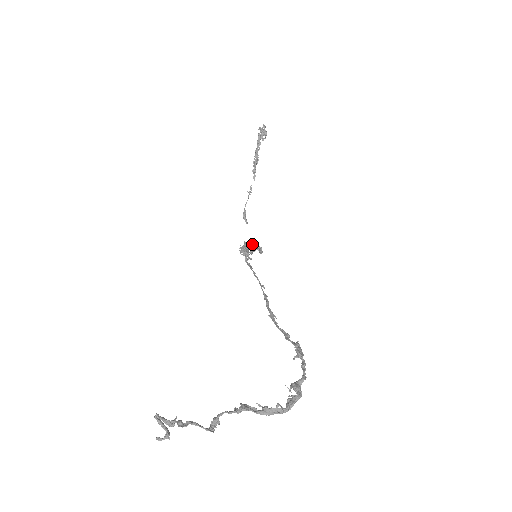
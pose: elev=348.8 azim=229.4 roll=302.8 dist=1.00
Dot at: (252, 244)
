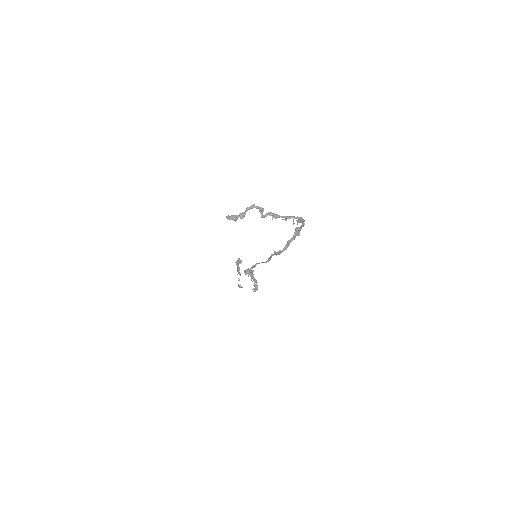
Dot at: (251, 271)
